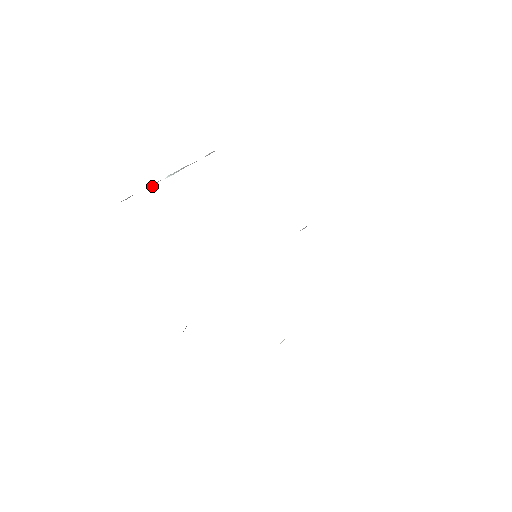
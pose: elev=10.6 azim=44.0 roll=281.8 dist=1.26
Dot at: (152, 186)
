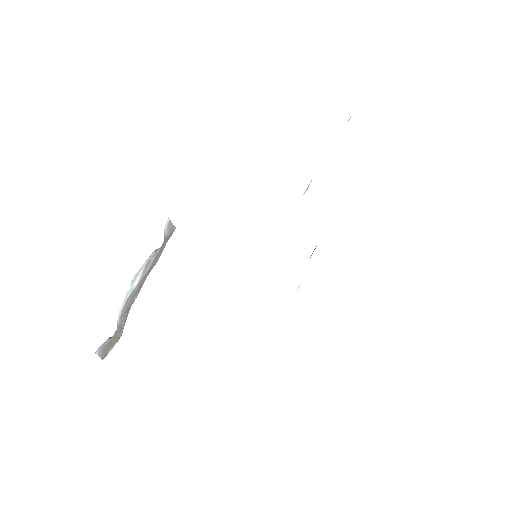
Dot at: (120, 326)
